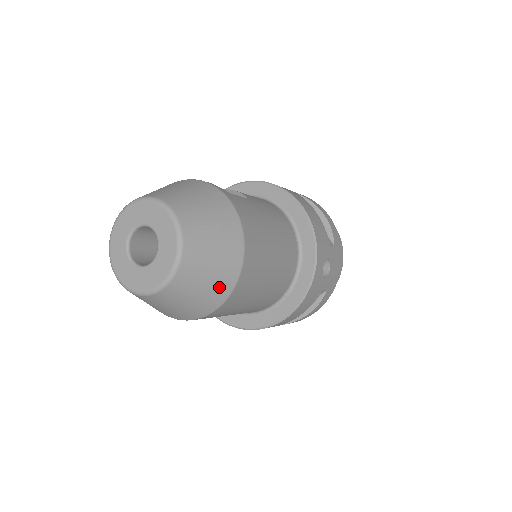
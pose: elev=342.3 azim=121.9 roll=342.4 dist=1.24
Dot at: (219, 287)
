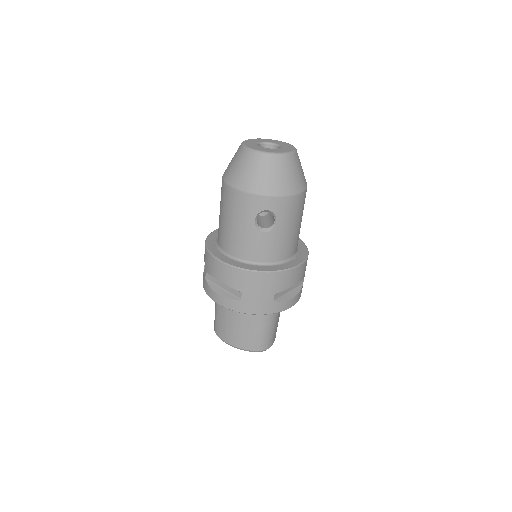
Dot at: (303, 180)
